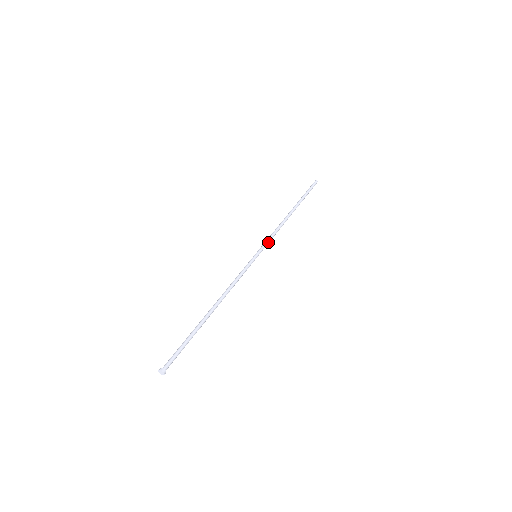
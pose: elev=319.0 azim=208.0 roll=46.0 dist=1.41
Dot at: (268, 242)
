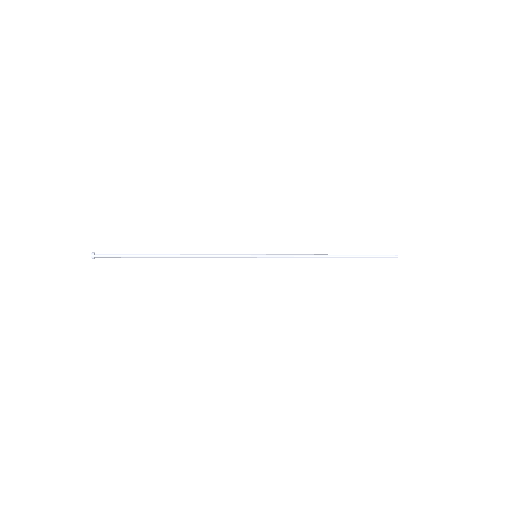
Dot at: (280, 256)
